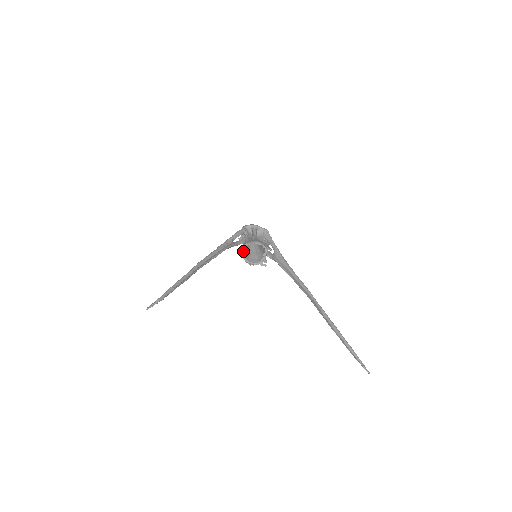
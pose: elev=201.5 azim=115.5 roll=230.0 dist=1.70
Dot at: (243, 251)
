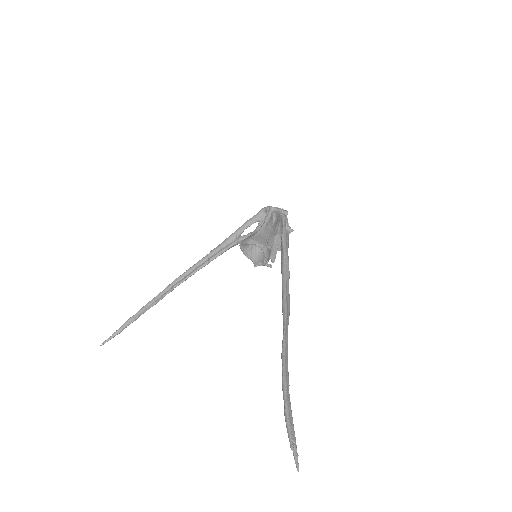
Dot at: (243, 250)
